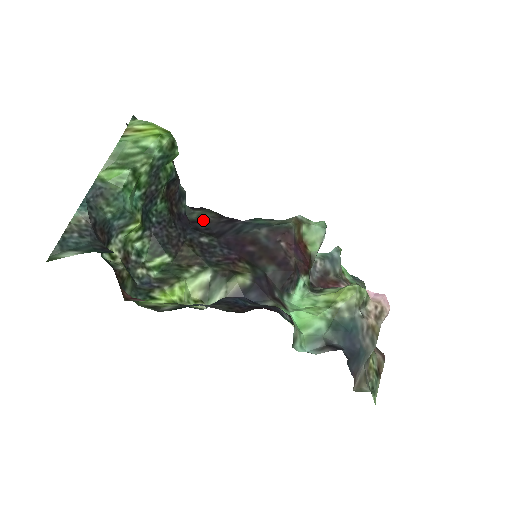
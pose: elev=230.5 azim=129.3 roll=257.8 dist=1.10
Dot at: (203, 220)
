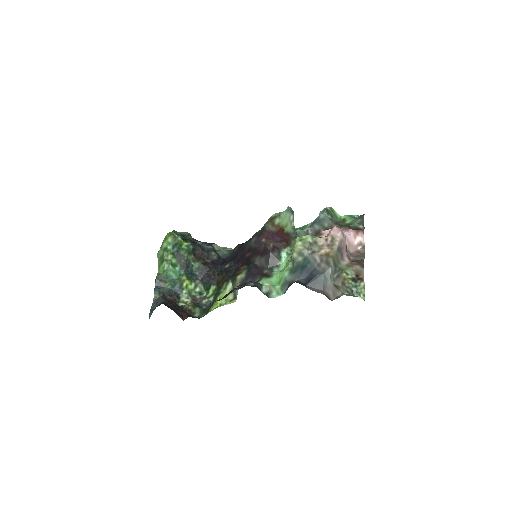
Dot at: (232, 254)
